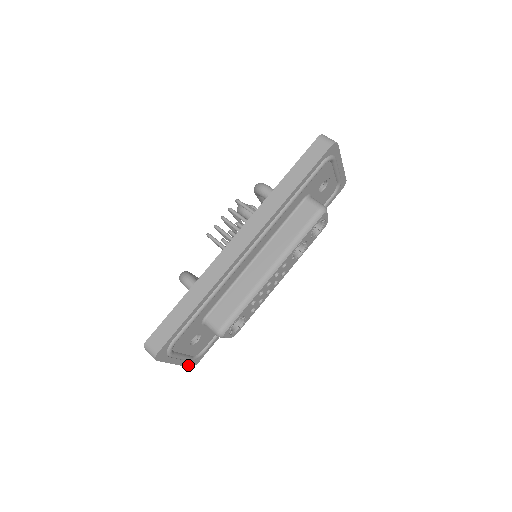
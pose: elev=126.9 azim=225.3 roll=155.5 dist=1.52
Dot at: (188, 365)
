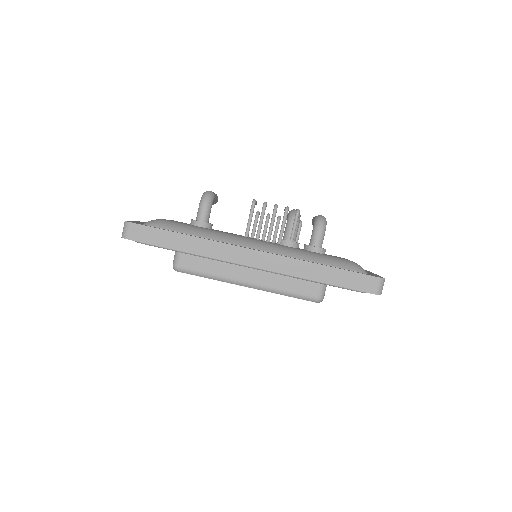
Dot at: occluded
